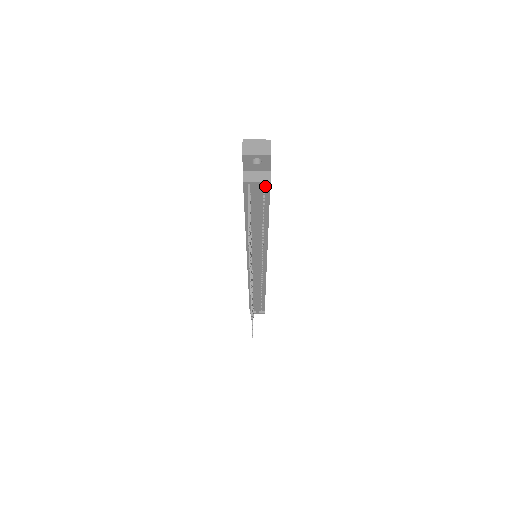
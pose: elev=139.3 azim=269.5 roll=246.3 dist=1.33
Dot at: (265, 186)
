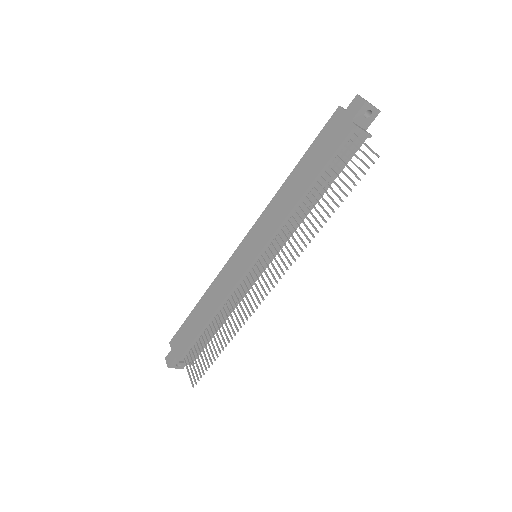
Dot at: (360, 142)
